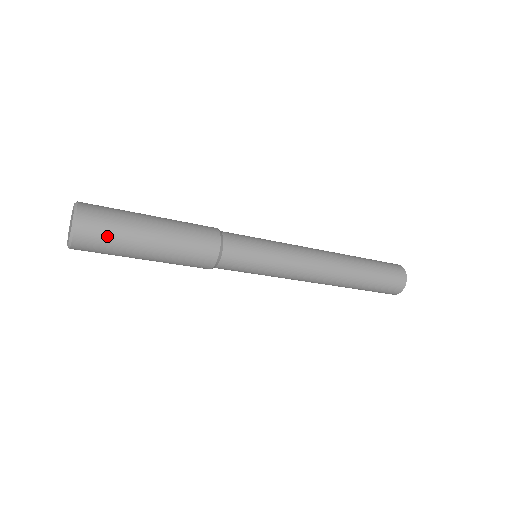
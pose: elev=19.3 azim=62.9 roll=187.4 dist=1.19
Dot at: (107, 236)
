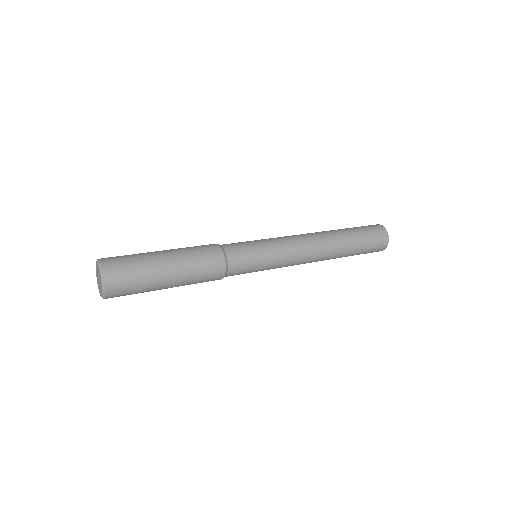
Dot at: (132, 286)
